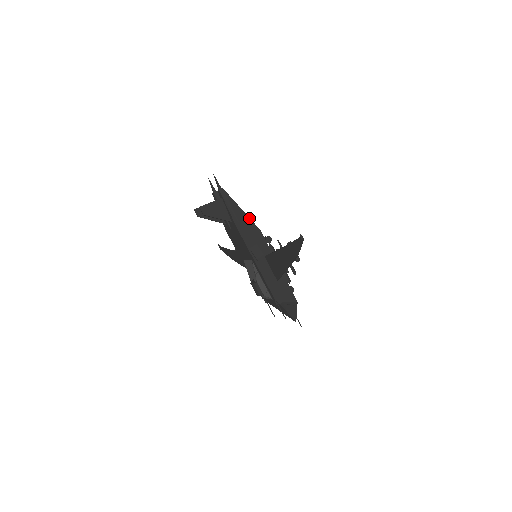
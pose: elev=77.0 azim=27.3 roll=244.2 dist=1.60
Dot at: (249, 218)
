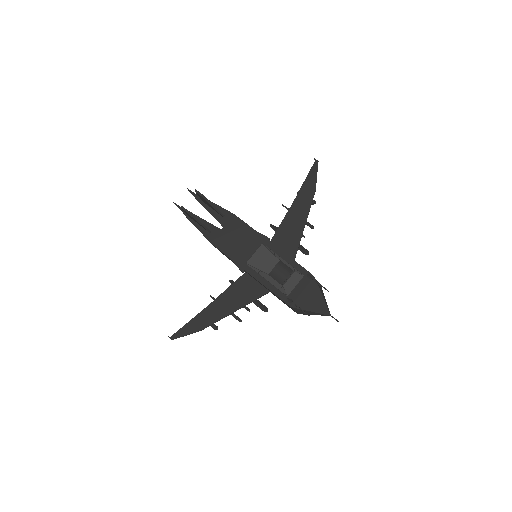
Dot at: occluded
